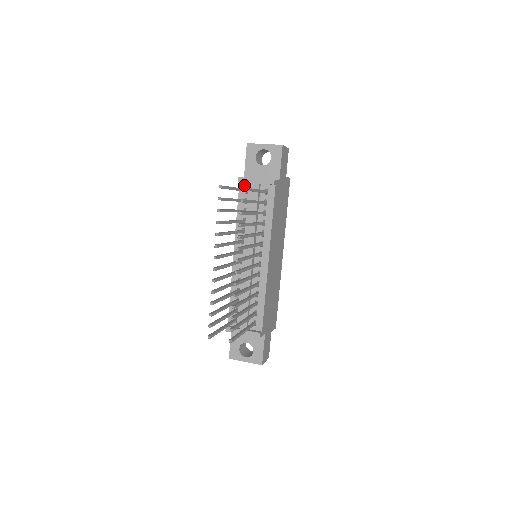
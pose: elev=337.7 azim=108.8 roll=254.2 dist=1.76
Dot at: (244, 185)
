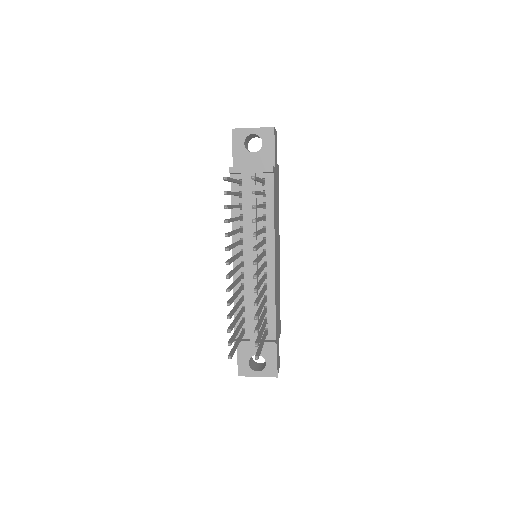
Dot at: (236, 176)
